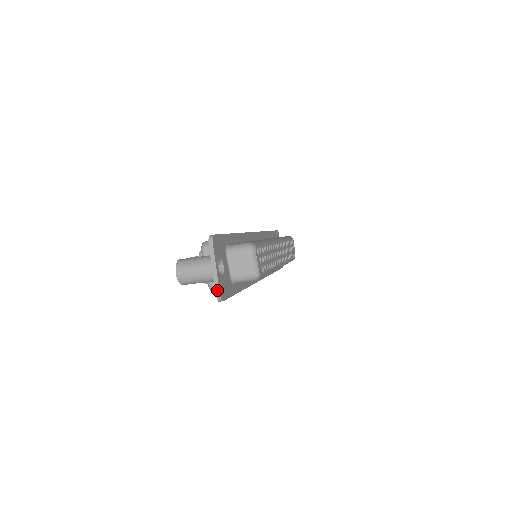
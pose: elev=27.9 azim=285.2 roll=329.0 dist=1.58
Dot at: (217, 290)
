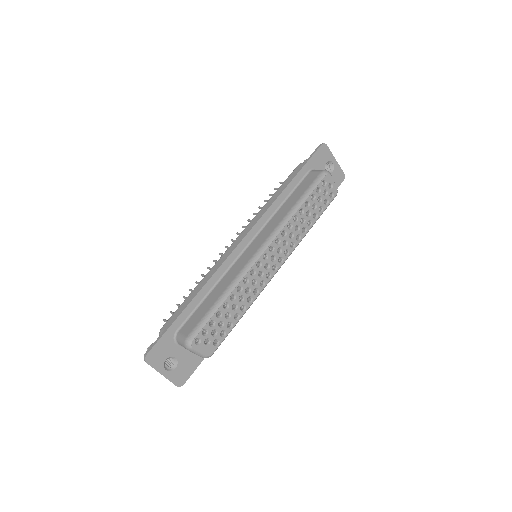
Dot at: (173, 383)
